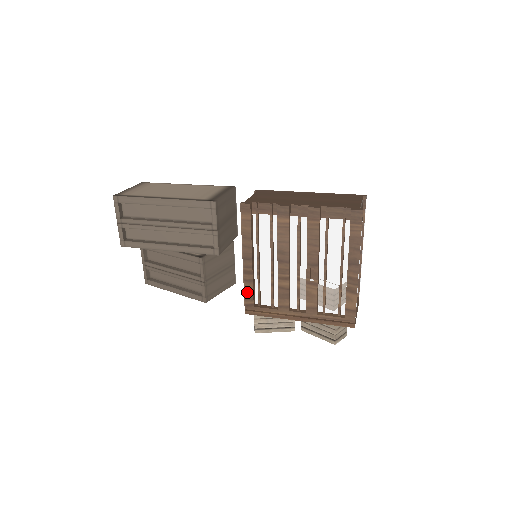
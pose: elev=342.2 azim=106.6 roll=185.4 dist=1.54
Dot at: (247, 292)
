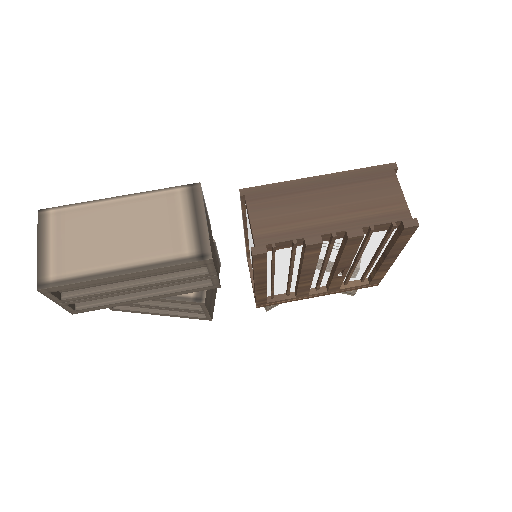
Dot at: (260, 299)
